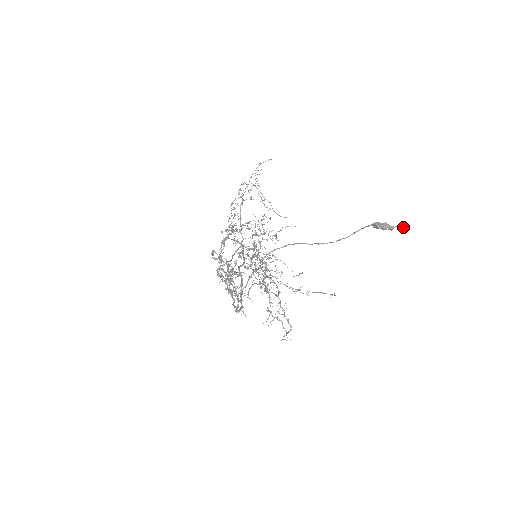
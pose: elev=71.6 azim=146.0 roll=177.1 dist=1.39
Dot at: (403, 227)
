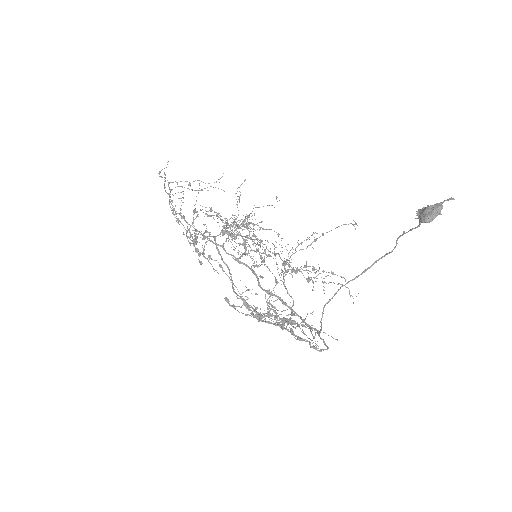
Dot at: (454, 199)
